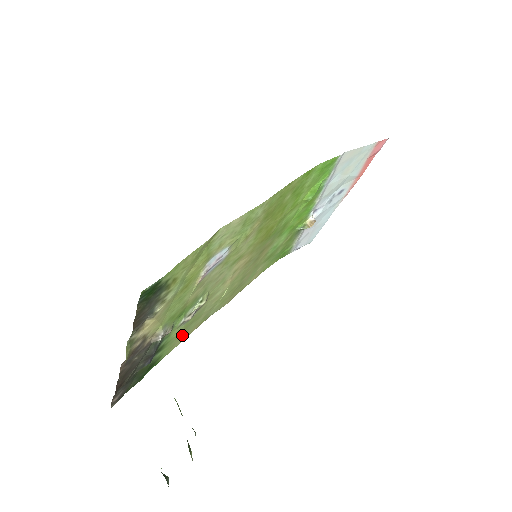
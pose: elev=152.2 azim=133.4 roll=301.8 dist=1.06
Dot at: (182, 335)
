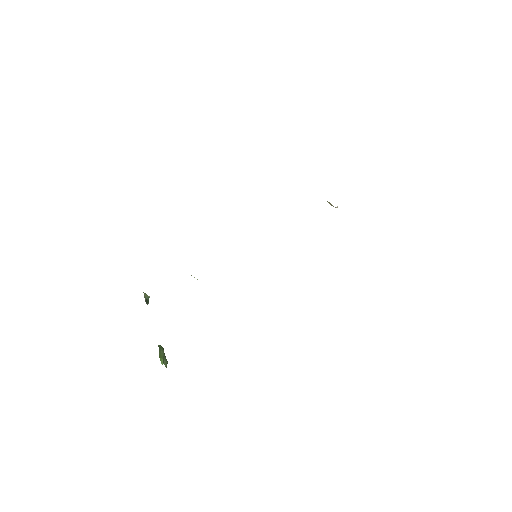
Dot at: occluded
